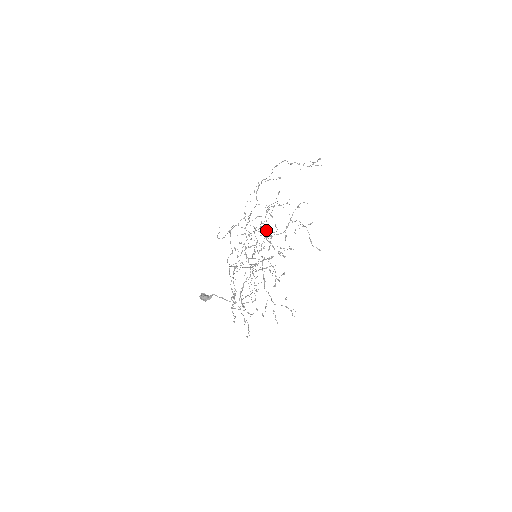
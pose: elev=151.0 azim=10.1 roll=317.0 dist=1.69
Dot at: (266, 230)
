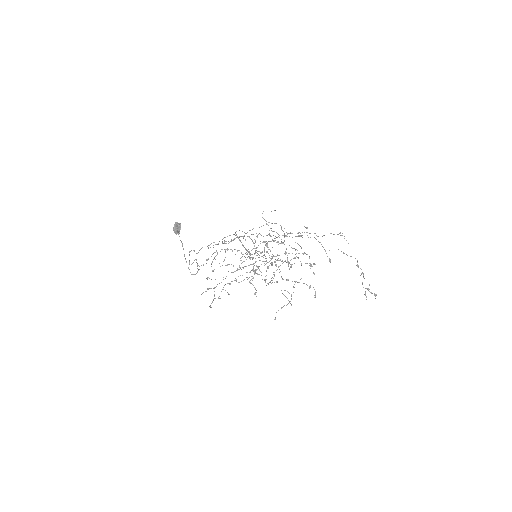
Dot at: occluded
